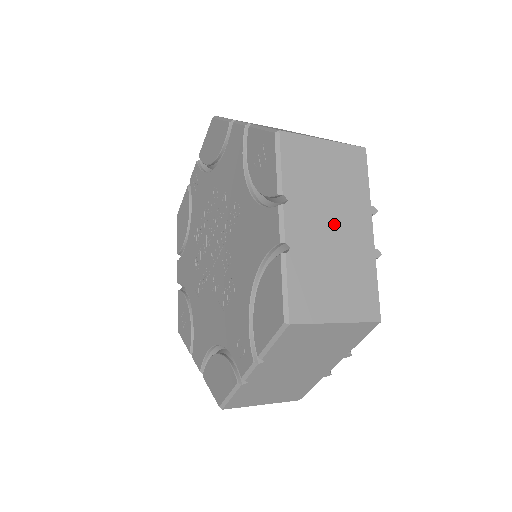
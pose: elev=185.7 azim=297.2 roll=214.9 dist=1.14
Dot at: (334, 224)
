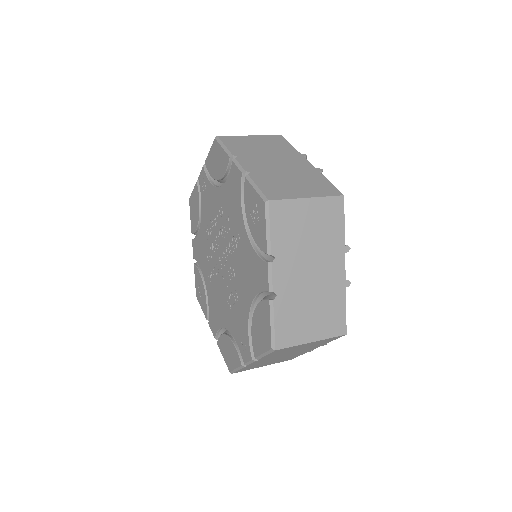
Dot at: (313, 268)
